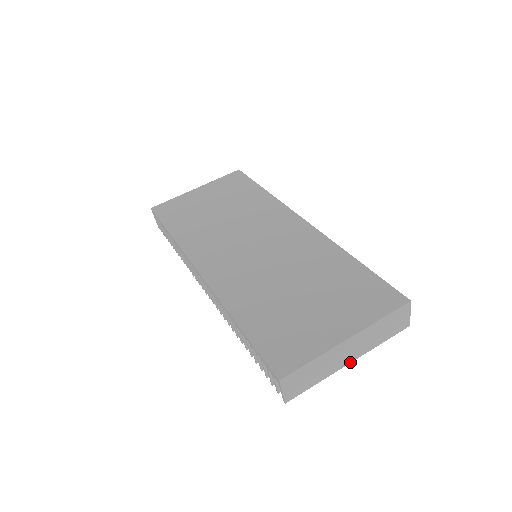
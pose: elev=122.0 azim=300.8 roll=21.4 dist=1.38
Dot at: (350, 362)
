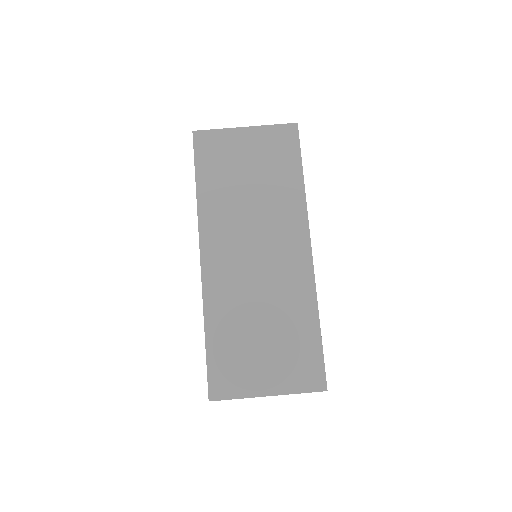
Dot at: occluded
